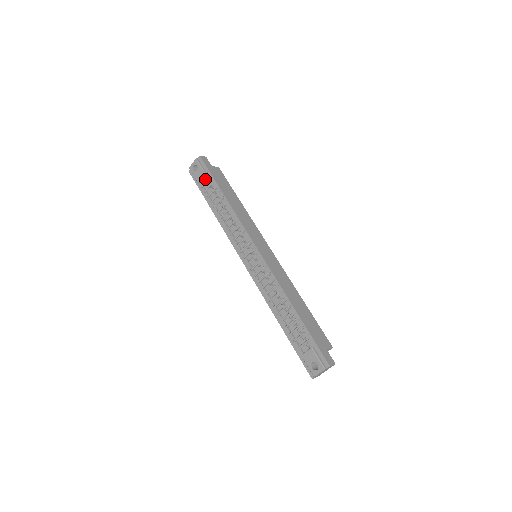
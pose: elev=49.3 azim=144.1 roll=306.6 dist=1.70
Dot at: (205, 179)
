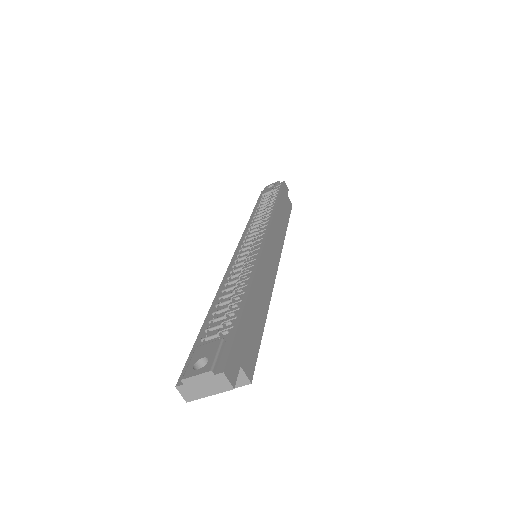
Dot at: (271, 194)
